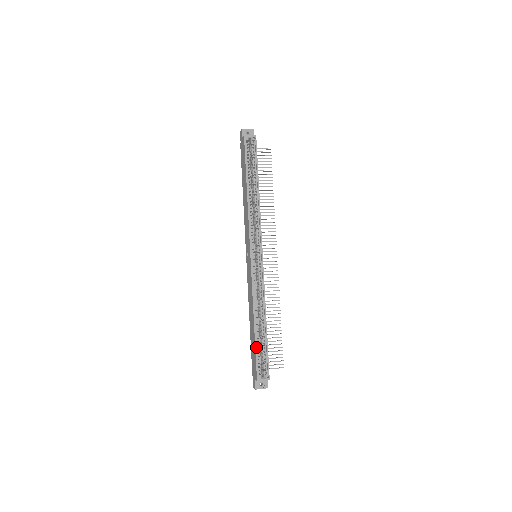
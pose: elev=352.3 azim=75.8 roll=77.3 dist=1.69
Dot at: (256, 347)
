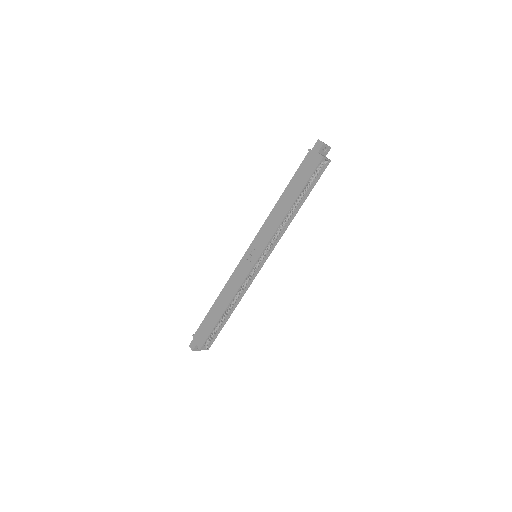
Dot at: (214, 328)
